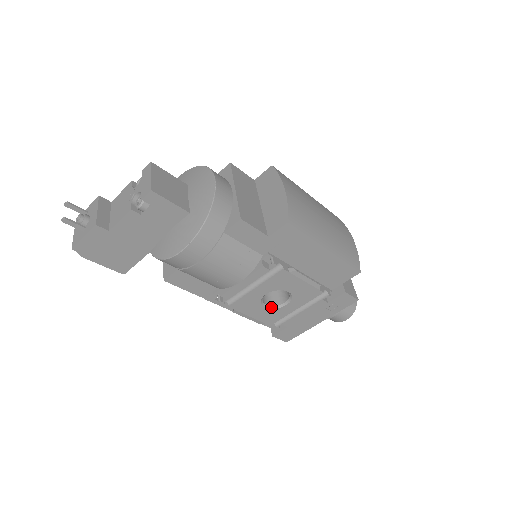
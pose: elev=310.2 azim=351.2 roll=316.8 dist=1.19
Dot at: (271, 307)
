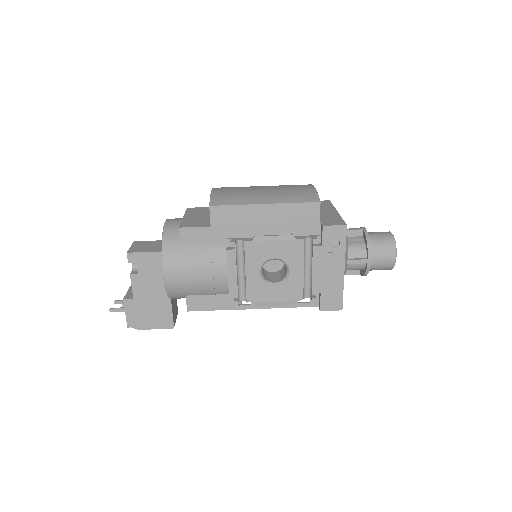
Dot at: (281, 282)
